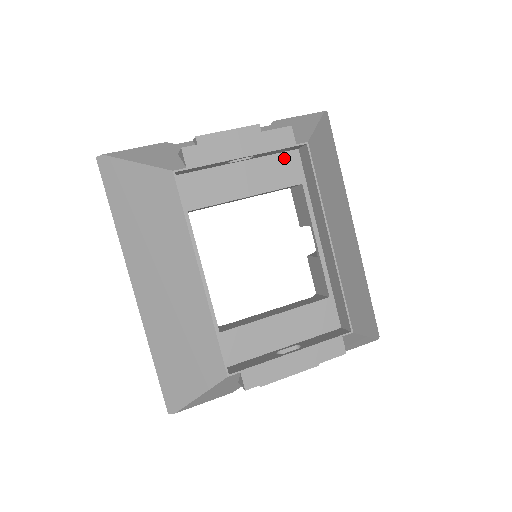
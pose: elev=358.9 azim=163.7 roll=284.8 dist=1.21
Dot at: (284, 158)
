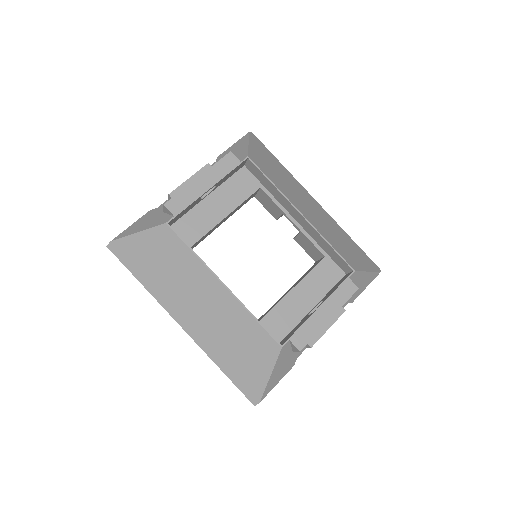
Dot at: (238, 177)
